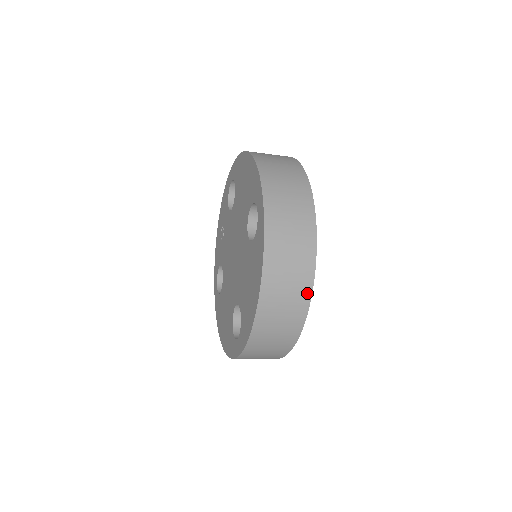
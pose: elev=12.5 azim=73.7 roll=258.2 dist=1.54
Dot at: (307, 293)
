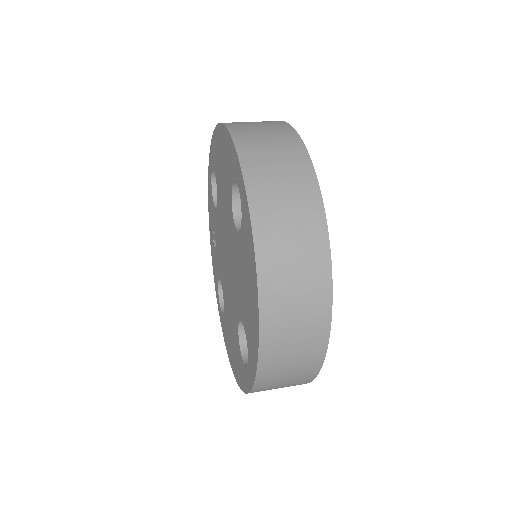
Dot at: (325, 285)
